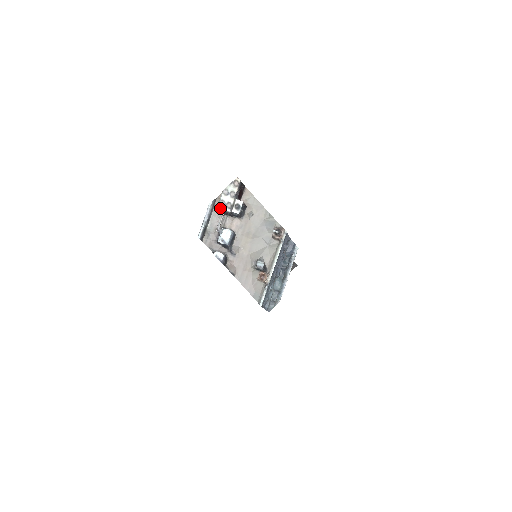
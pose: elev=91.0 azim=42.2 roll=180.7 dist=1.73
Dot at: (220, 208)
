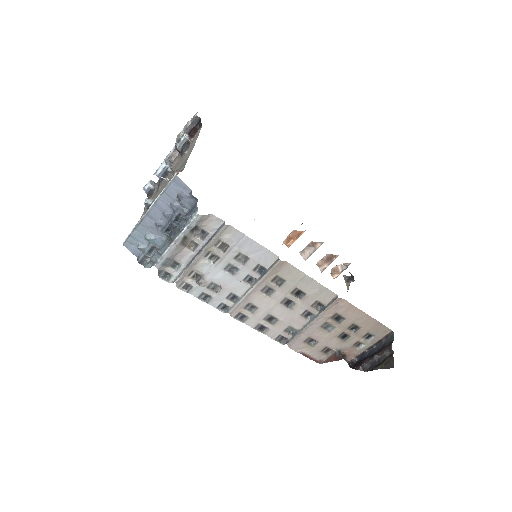
Dot at: (176, 140)
